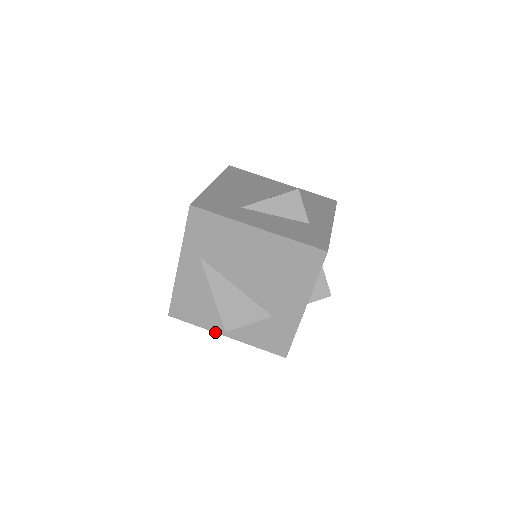
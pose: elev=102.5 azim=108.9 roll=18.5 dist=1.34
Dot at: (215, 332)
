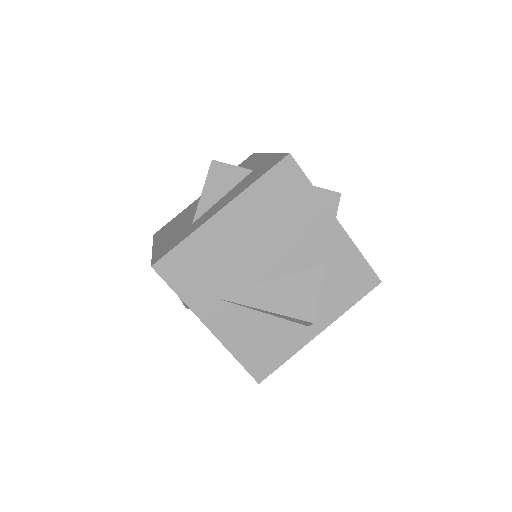
Dot at: (308, 342)
